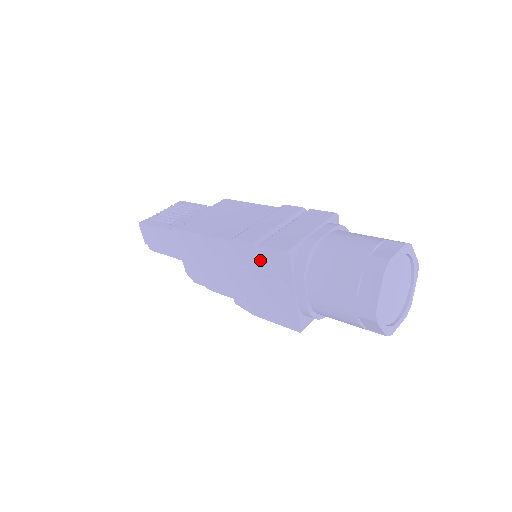
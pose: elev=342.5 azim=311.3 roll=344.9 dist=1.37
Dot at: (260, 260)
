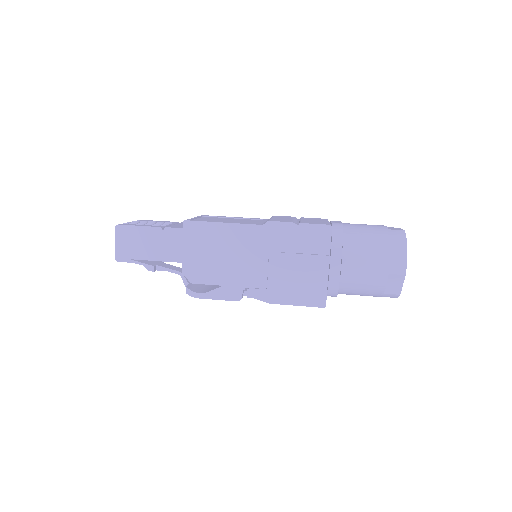
Dot at: (297, 238)
